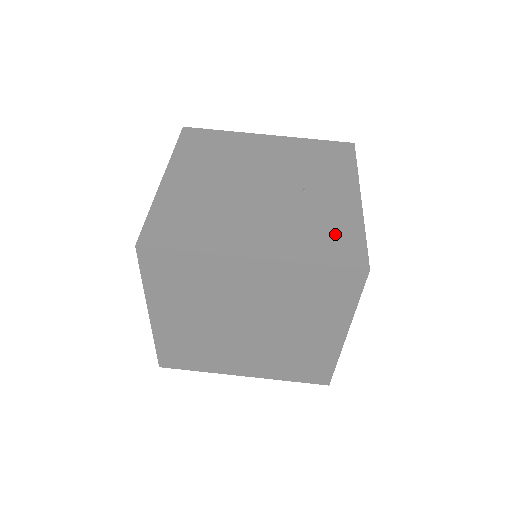
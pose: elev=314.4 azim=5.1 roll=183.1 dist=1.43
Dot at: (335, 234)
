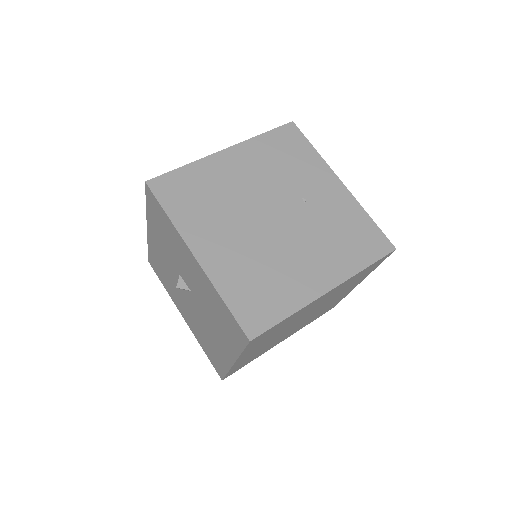
Dot at: (356, 231)
